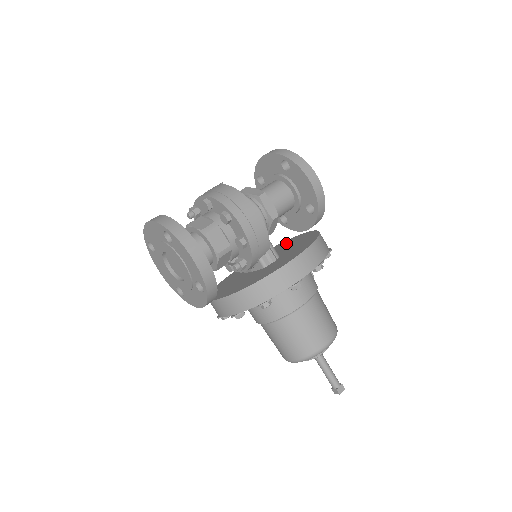
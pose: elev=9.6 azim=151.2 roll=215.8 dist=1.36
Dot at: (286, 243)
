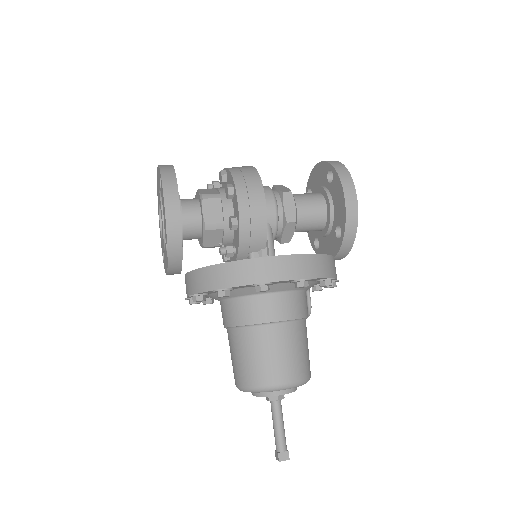
Dot at: occluded
